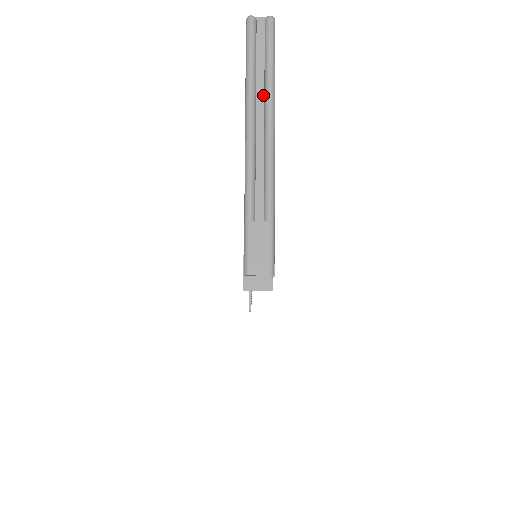
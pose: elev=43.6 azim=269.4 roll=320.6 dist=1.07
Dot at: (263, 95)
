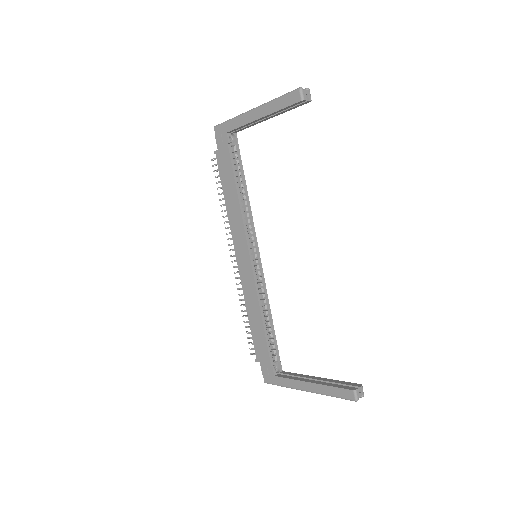
Dot at: occluded
